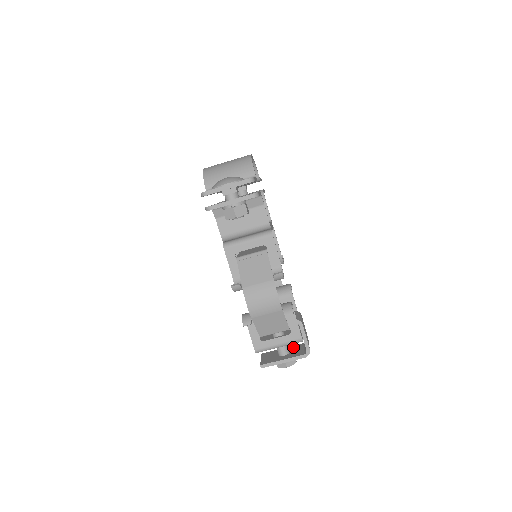
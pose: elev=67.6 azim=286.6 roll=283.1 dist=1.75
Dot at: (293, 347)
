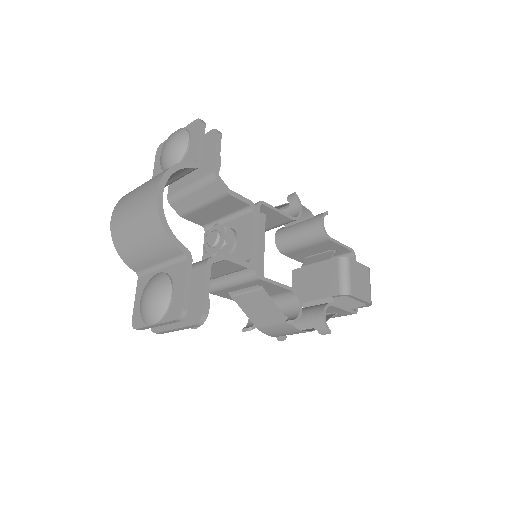
Dot at: occluded
